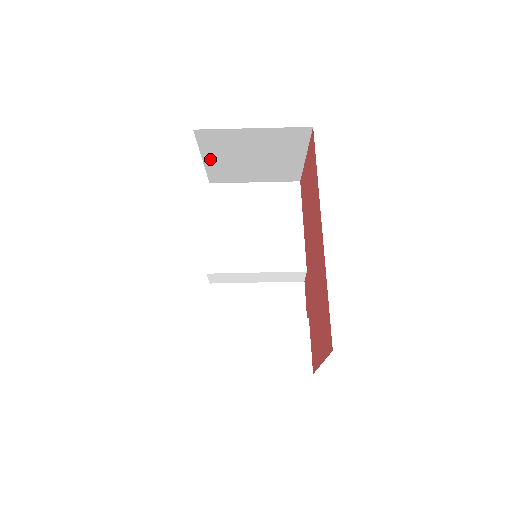
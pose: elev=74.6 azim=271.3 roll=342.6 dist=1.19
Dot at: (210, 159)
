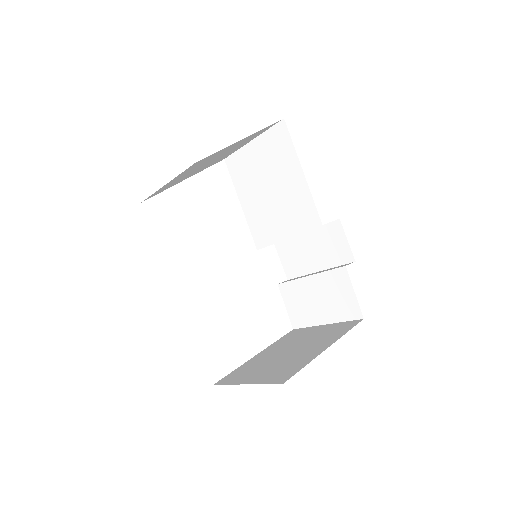
Dot at: (188, 177)
